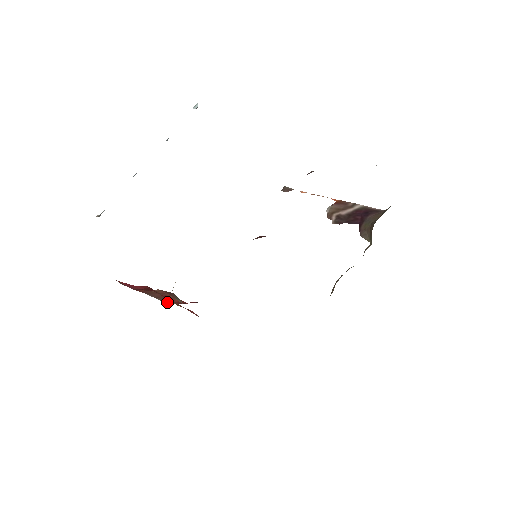
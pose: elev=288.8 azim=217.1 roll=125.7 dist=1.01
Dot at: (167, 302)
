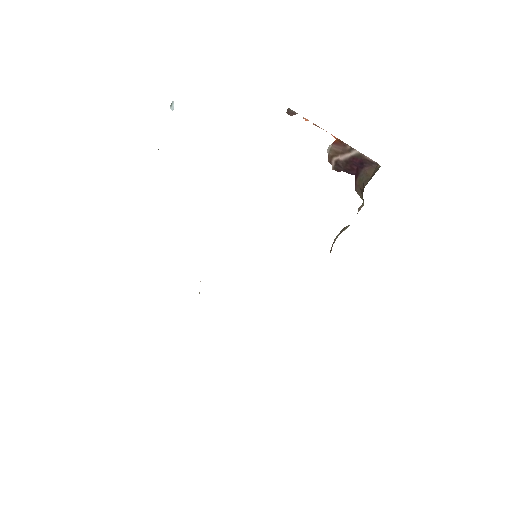
Dot at: occluded
